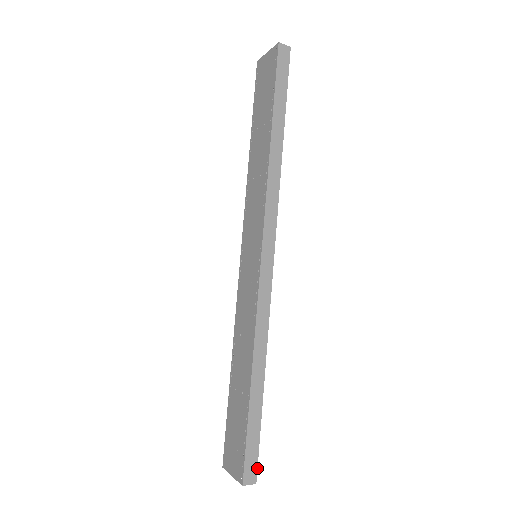
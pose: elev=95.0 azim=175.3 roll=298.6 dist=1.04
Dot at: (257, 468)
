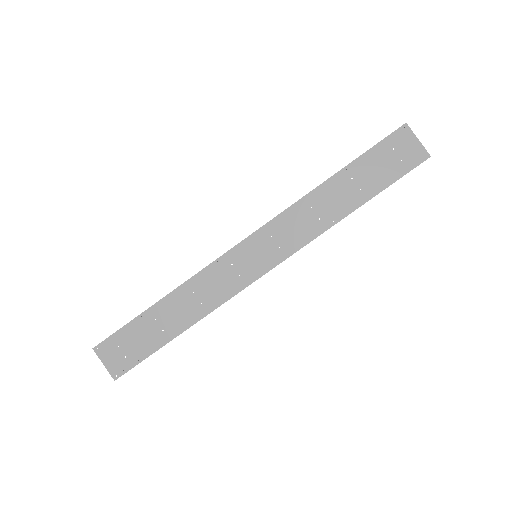
Dot at: occluded
